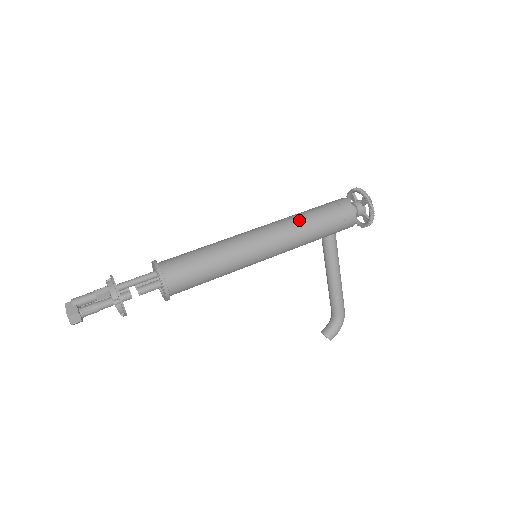
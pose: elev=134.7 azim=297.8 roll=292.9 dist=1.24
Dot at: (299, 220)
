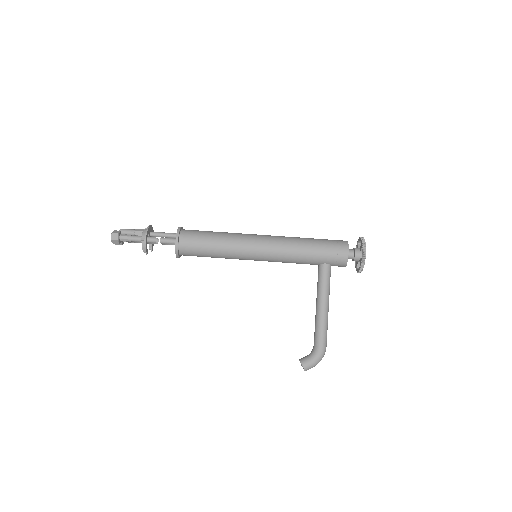
Dot at: (297, 238)
